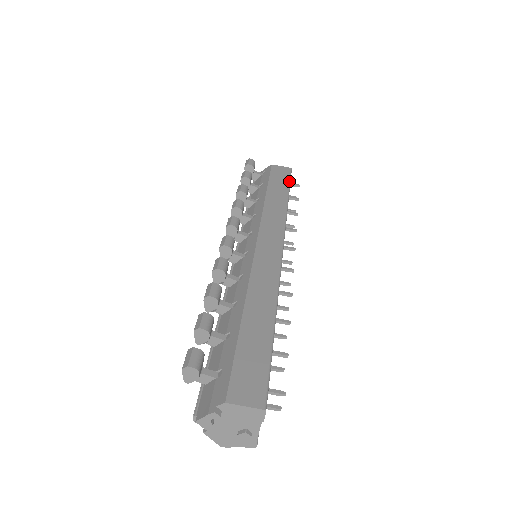
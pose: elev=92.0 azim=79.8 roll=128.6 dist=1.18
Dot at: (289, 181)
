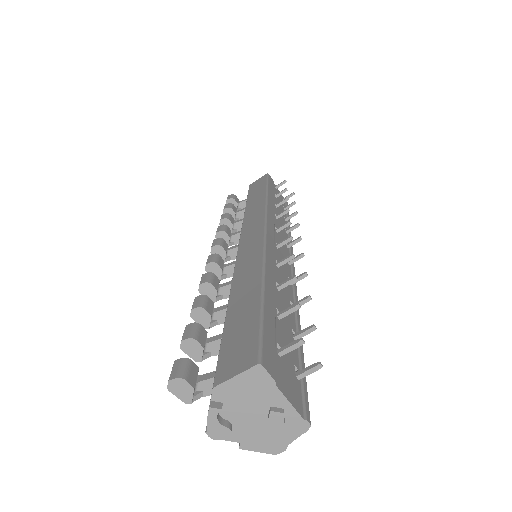
Dot at: (266, 182)
